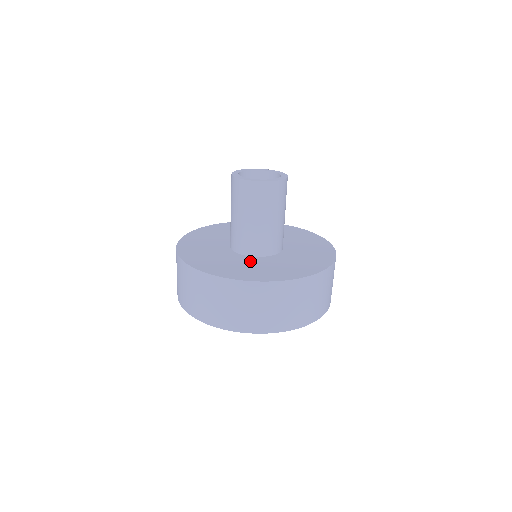
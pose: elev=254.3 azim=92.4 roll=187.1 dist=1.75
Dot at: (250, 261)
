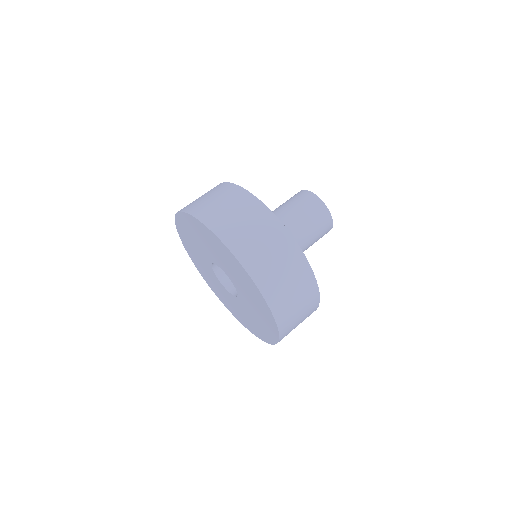
Dot at: occluded
